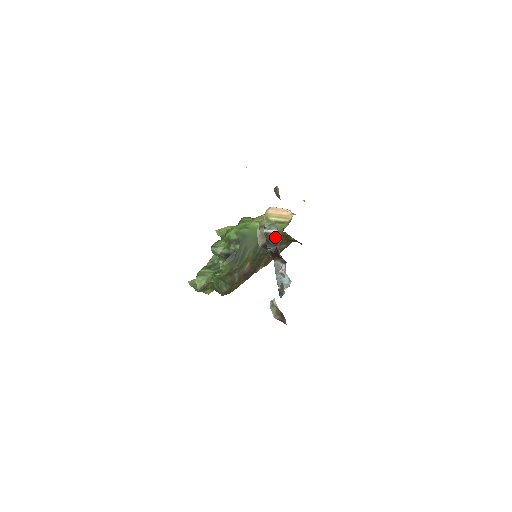
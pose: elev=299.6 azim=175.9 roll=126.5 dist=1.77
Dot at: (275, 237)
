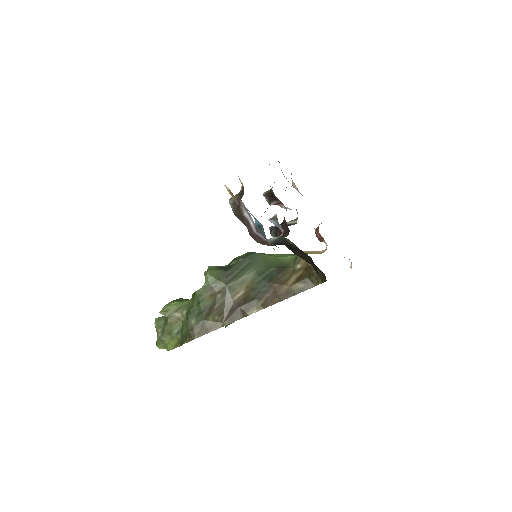
Dot at: (290, 225)
